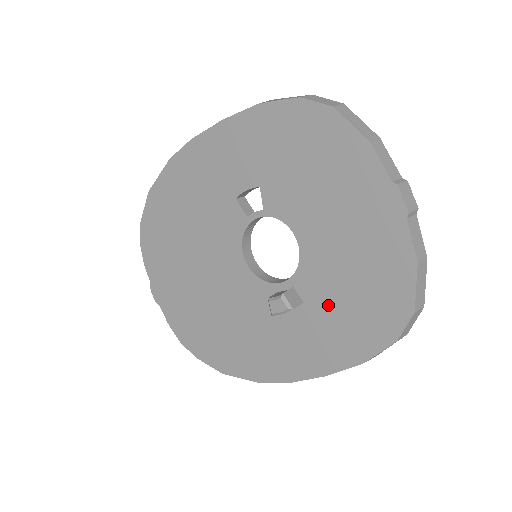
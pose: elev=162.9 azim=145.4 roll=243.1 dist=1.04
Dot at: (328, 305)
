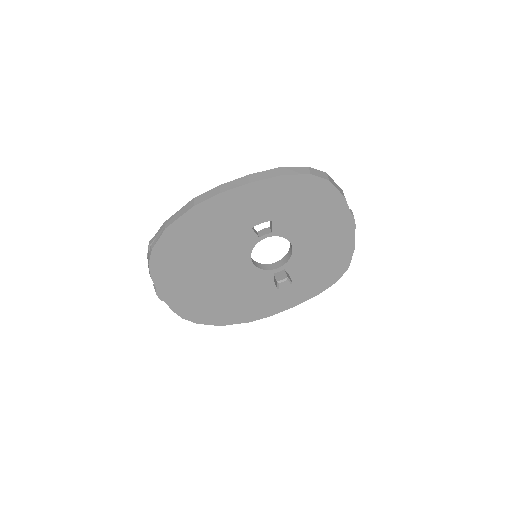
Dot at: (305, 274)
